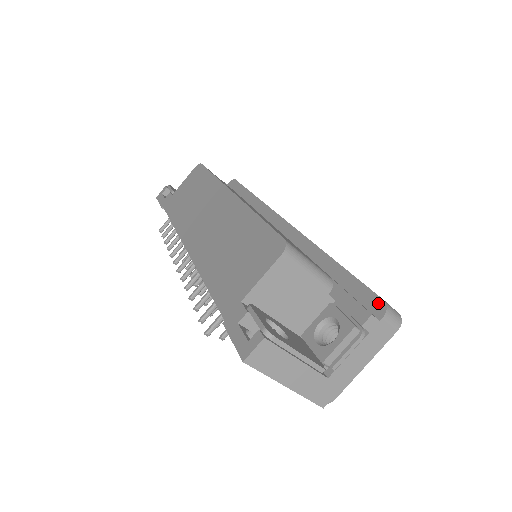
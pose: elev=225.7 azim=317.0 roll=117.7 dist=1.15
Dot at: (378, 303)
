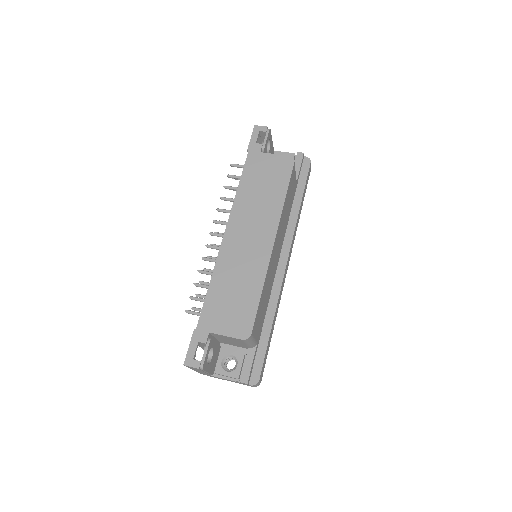
Dot at: (257, 378)
